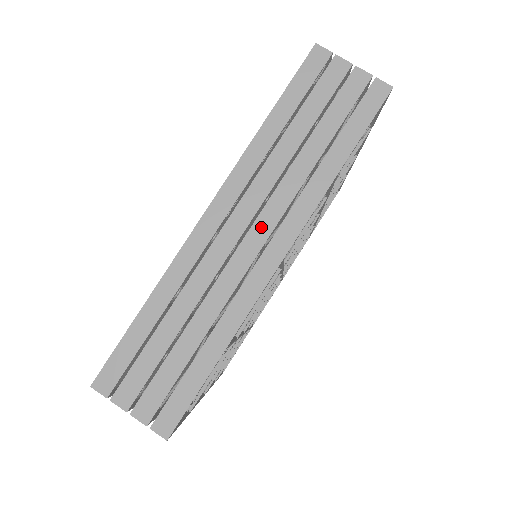
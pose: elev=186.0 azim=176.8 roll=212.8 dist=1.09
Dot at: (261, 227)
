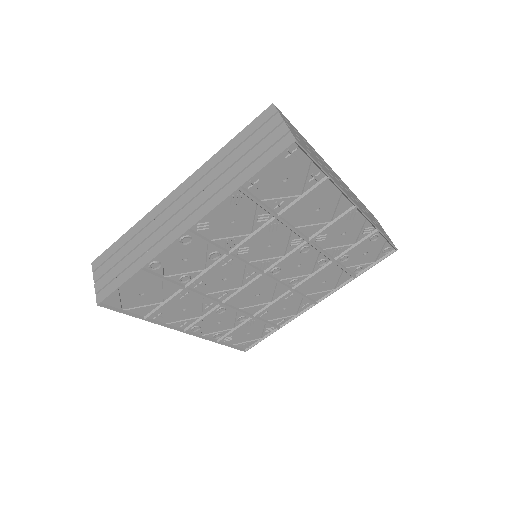
Dot at: (352, 196)
